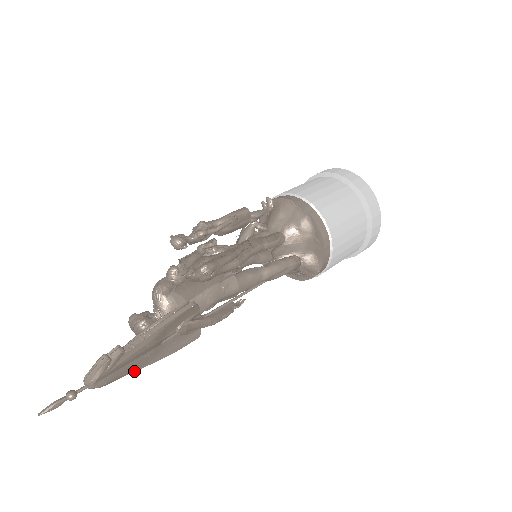
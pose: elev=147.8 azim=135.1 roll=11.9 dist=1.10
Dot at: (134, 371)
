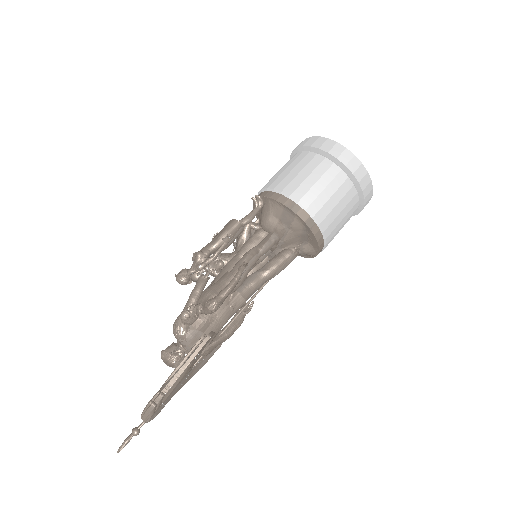
Dot at: occluded
